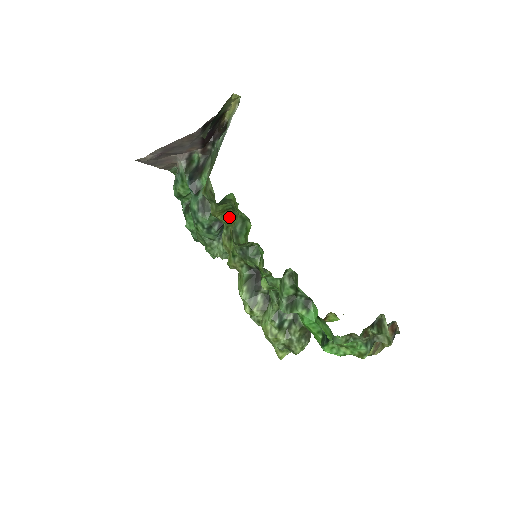
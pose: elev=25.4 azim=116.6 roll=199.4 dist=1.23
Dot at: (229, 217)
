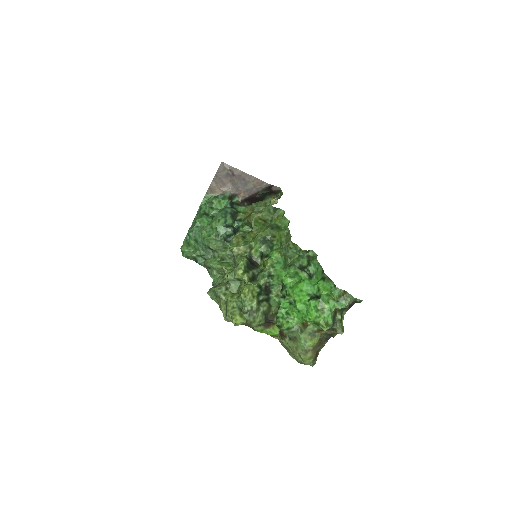
Dot at: (259, 225)
